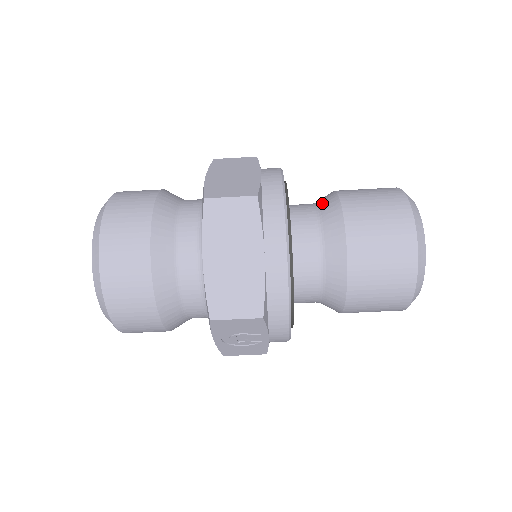
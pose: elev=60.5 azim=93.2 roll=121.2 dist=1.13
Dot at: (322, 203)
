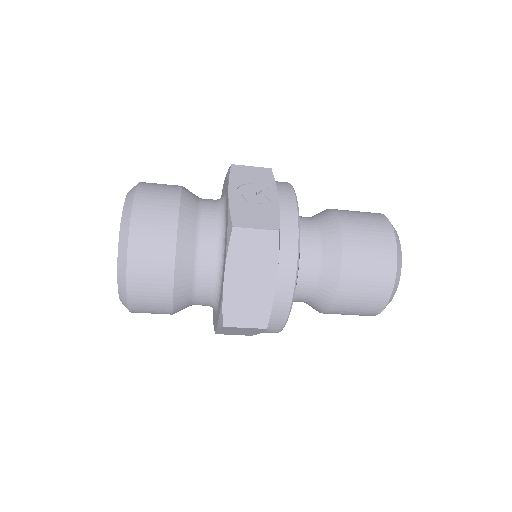
Dot at: (324, 272)
